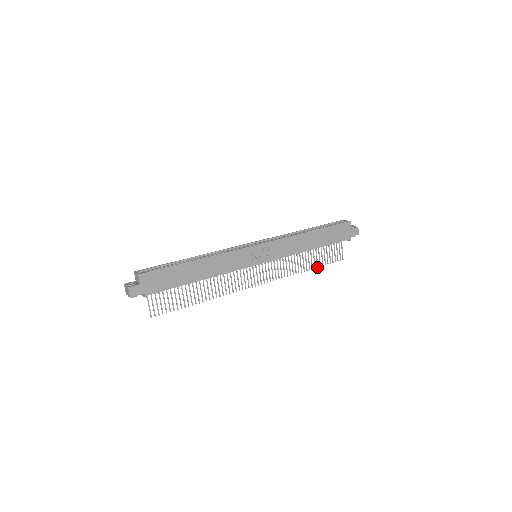
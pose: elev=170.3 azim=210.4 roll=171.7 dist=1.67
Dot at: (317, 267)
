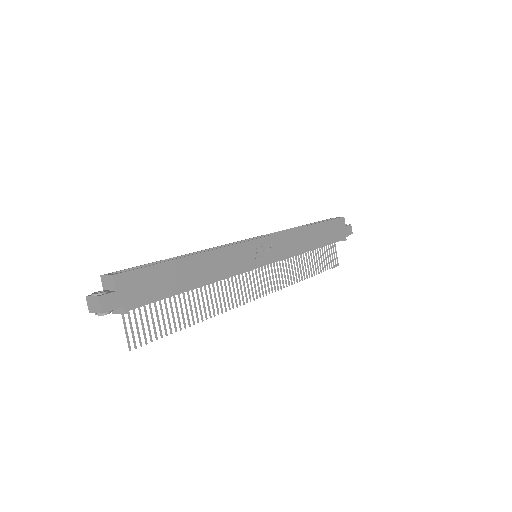
Dot at: (316, 274)
